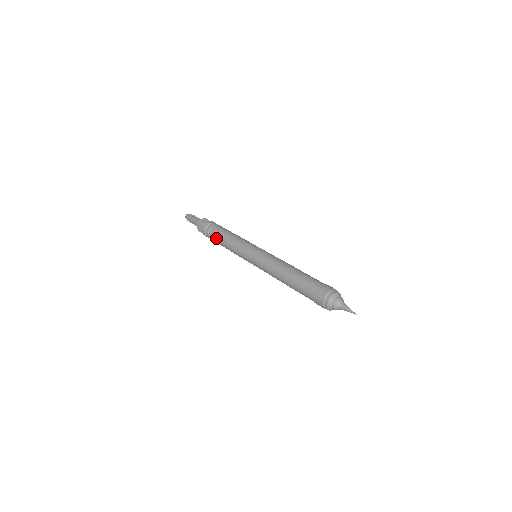
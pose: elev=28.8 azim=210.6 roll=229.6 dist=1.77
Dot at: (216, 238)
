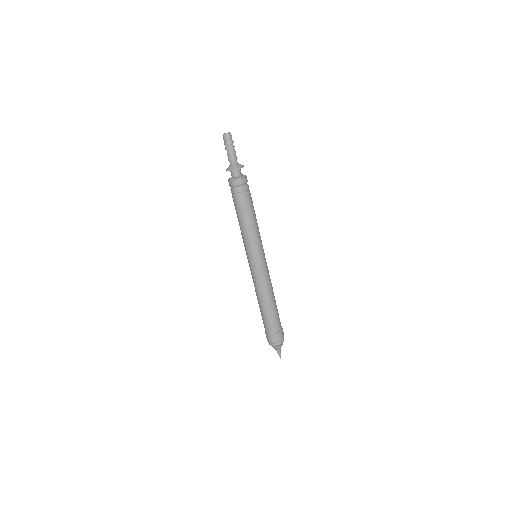
Dot at: (235, 207)
